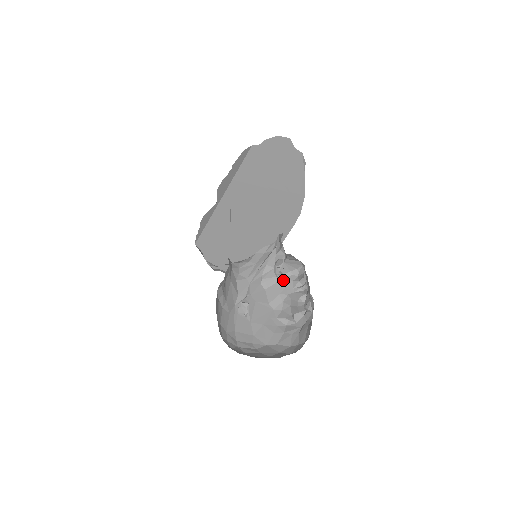
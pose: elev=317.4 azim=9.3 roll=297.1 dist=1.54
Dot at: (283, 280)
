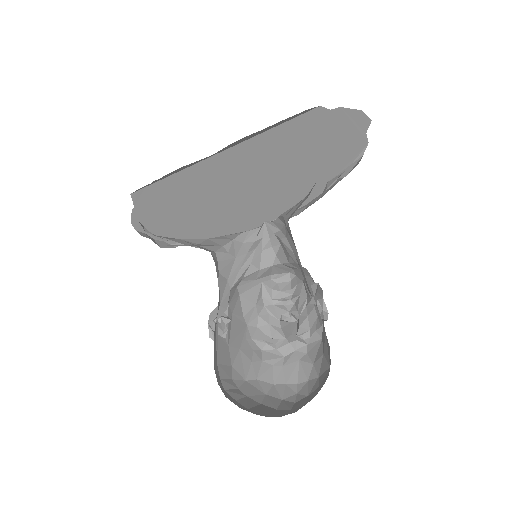
Dot at: (325, 319)
